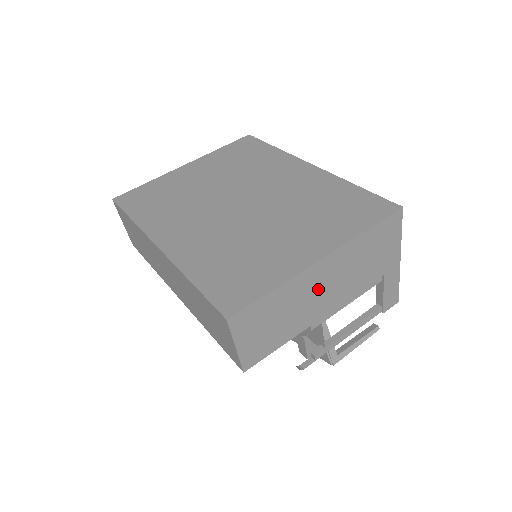
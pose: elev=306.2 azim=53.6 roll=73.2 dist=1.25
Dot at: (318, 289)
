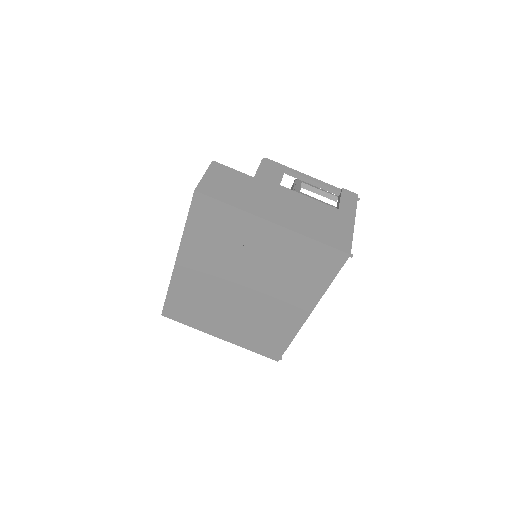
Dot at: occluded
